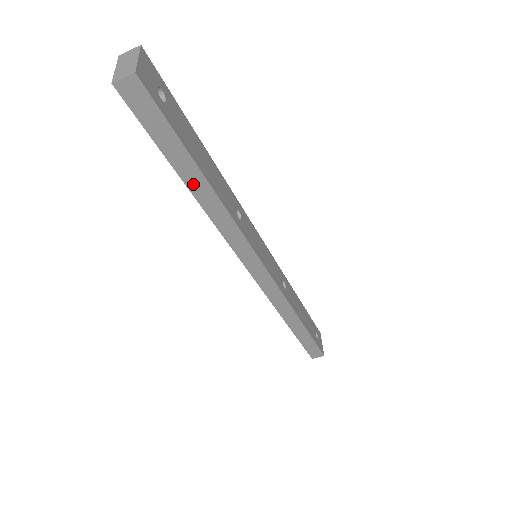
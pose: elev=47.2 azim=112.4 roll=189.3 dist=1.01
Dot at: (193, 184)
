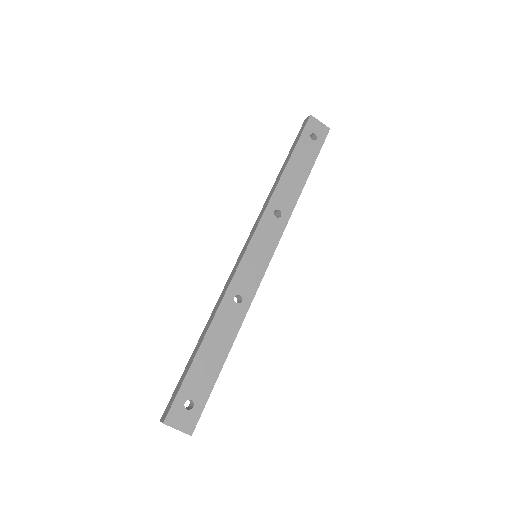
Dot at: occluded
